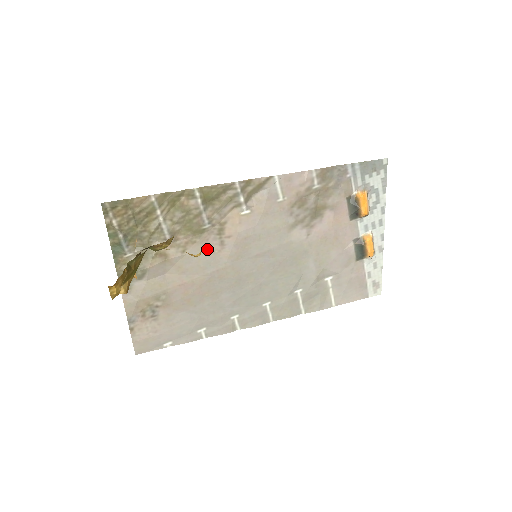
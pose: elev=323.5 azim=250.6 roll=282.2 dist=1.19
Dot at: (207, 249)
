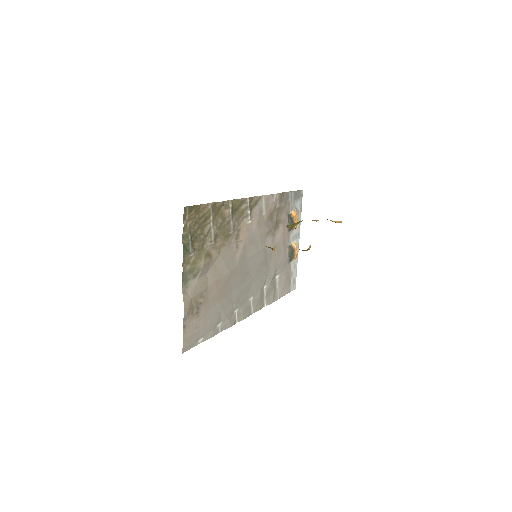
Dot at: (230, 251)
